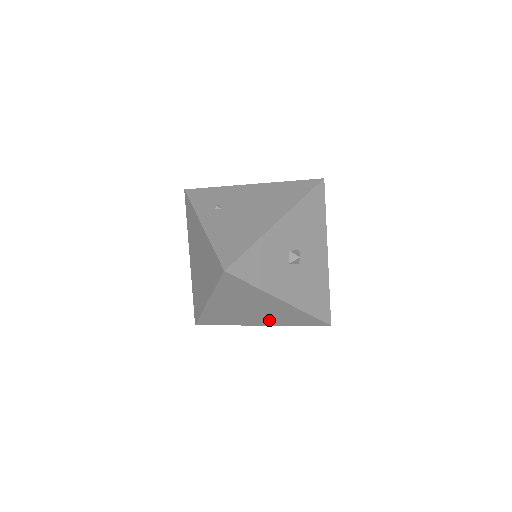
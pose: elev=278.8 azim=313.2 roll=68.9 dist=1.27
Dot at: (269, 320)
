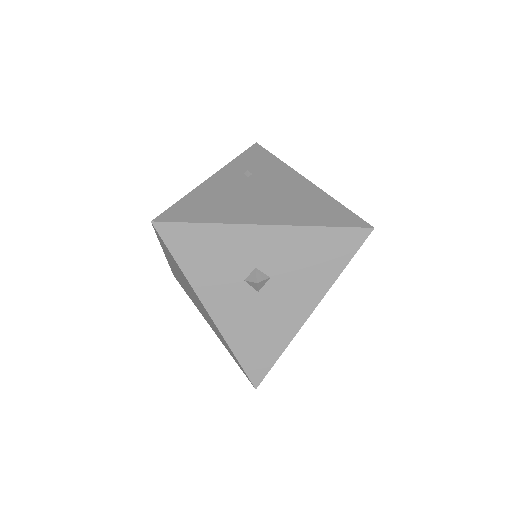
Dot at: occluded
